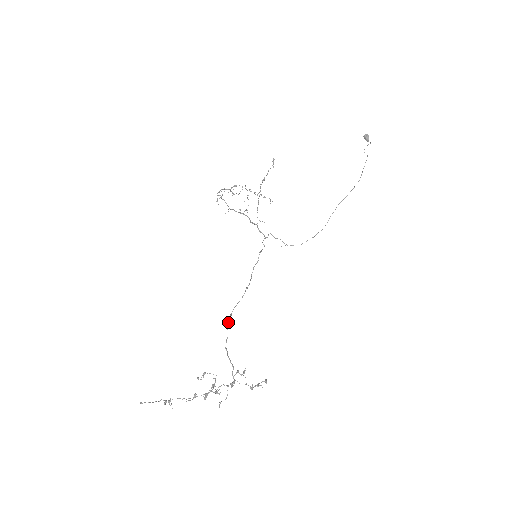
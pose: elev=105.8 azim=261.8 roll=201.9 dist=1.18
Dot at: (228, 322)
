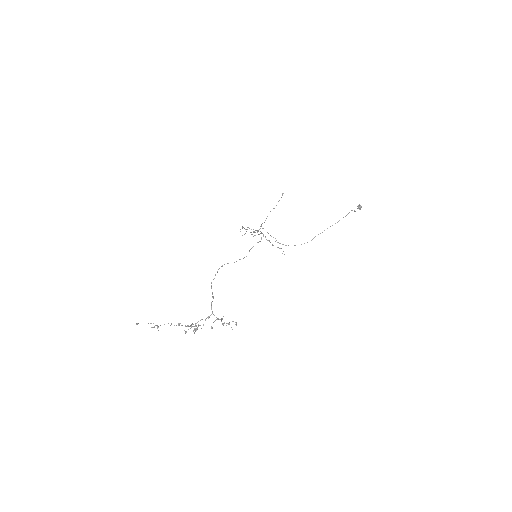
Dot at: (219, 268)
